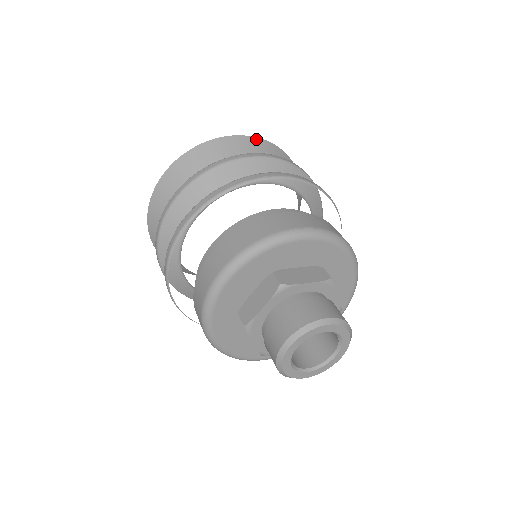
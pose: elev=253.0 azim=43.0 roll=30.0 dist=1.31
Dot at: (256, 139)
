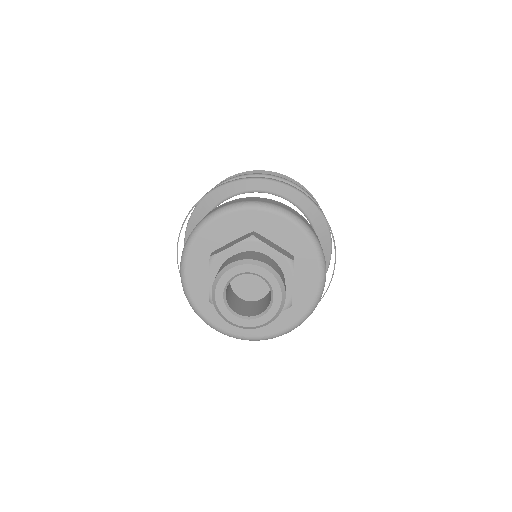
Dot at: (306, 190)
